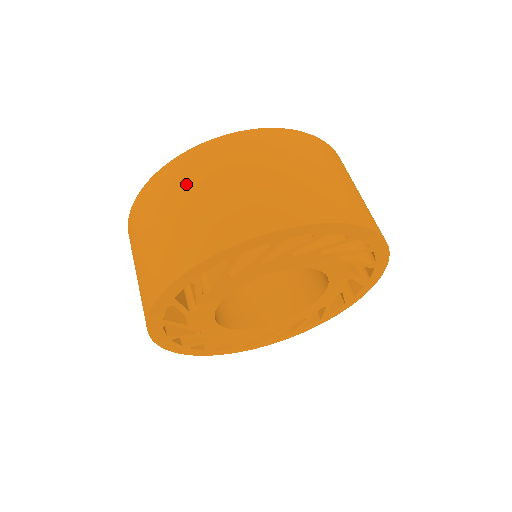
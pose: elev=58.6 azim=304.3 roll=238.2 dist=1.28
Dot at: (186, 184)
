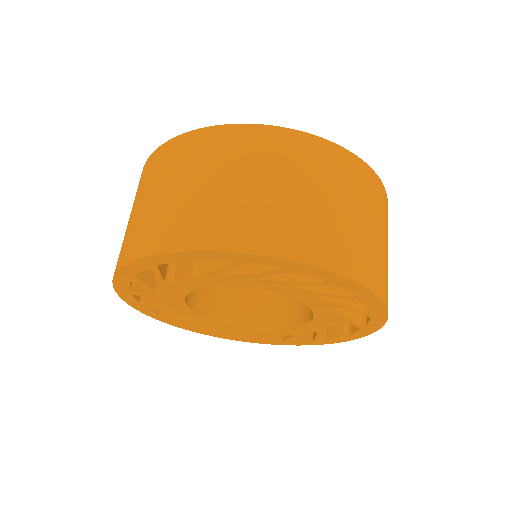
Dot at: (286, 164)
